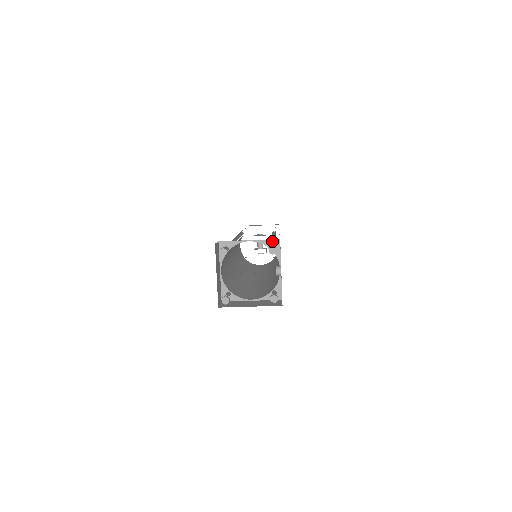
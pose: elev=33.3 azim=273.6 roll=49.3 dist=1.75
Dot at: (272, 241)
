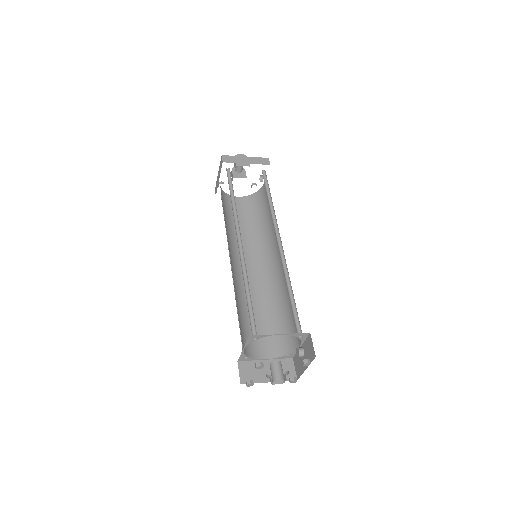
Dot at: (302, 334)
